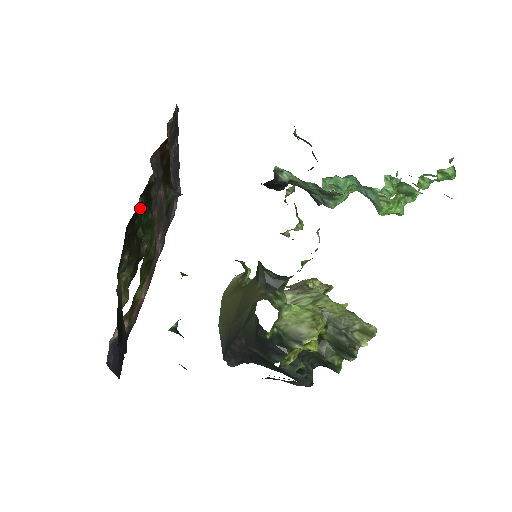
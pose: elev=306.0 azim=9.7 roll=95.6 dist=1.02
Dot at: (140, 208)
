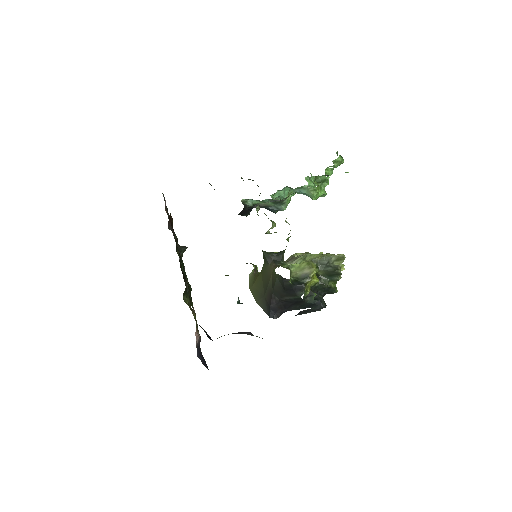
Dot at: (179, 256)
